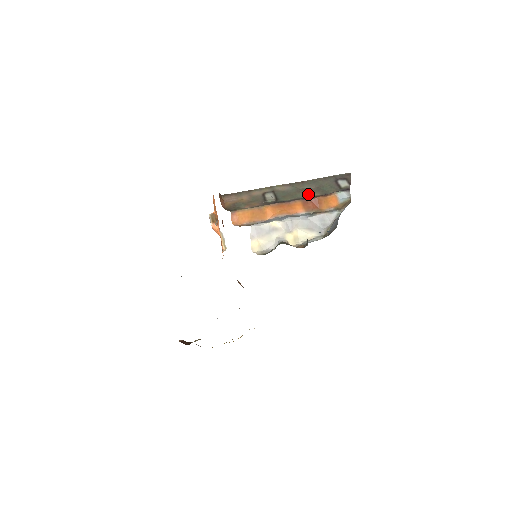
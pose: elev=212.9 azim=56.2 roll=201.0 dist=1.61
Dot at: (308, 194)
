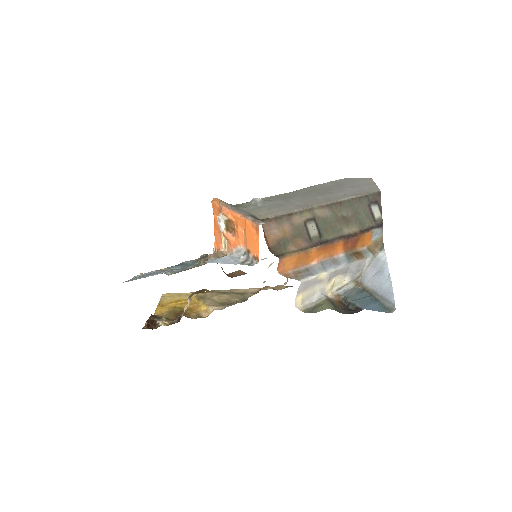
Dot at: (347, 227)
